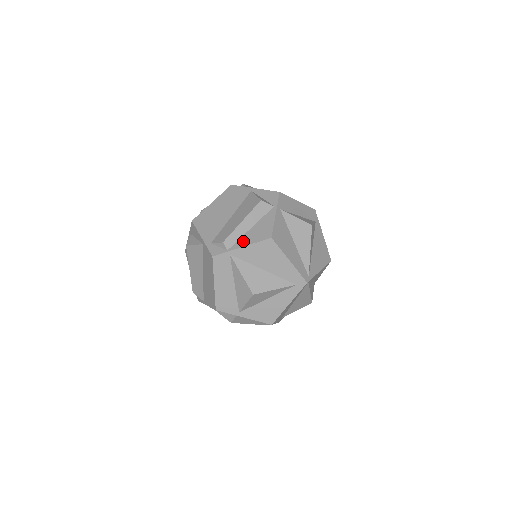
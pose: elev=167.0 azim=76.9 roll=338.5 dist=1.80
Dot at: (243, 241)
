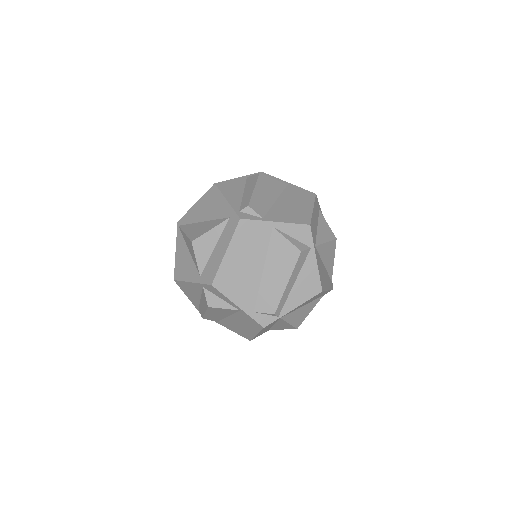
Dot at: (292, 302)
